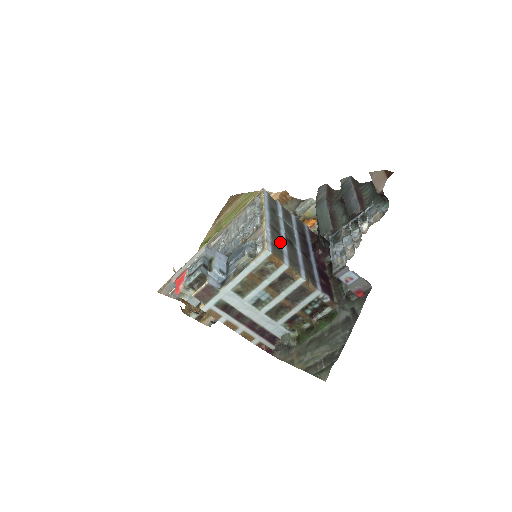
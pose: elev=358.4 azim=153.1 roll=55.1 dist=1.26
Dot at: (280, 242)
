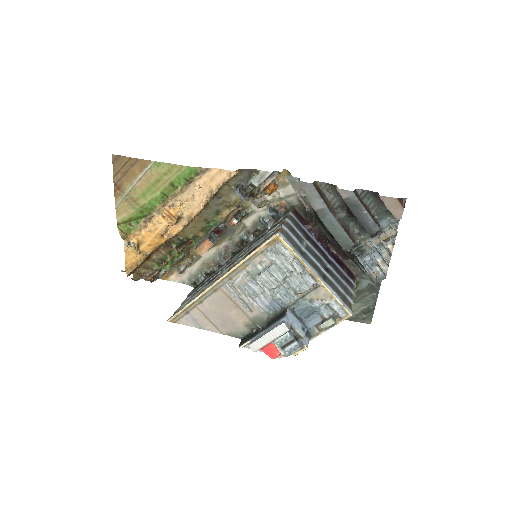
Dot at: (335, 286)
